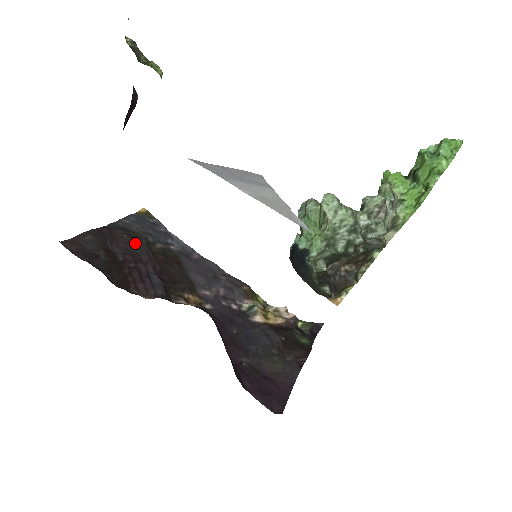
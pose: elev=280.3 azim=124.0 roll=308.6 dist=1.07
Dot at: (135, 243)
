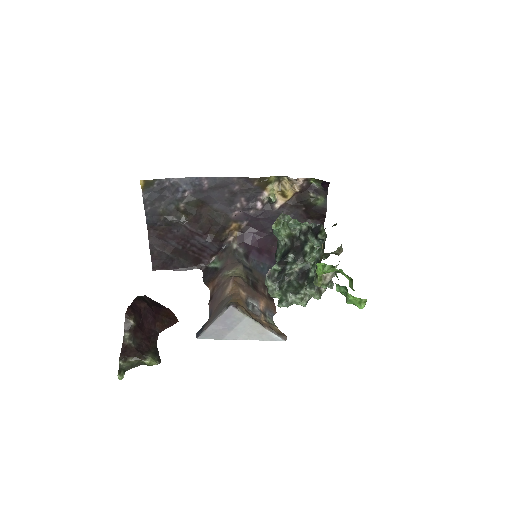
Dot at: (173, 227)
